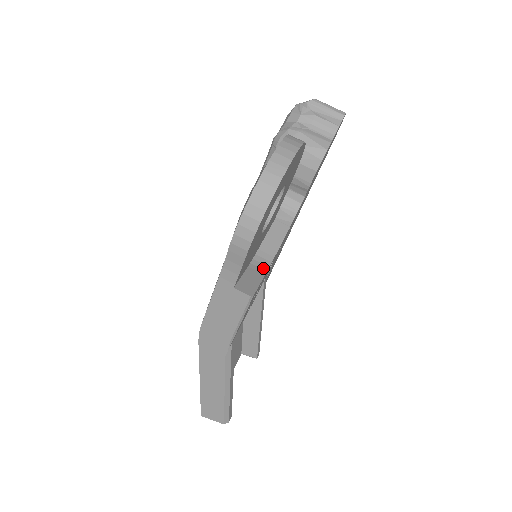
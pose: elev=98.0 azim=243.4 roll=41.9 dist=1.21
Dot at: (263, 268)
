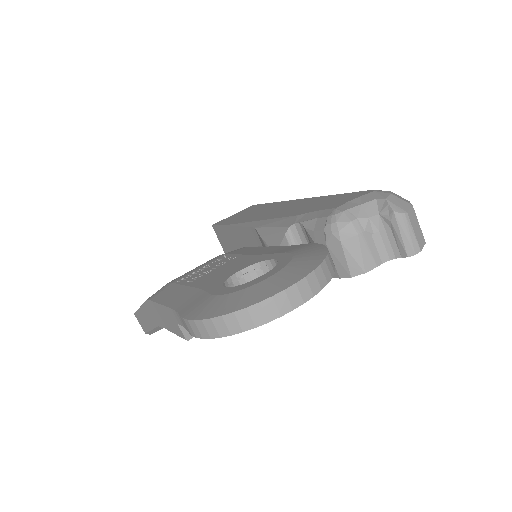
Dot at: occluded
